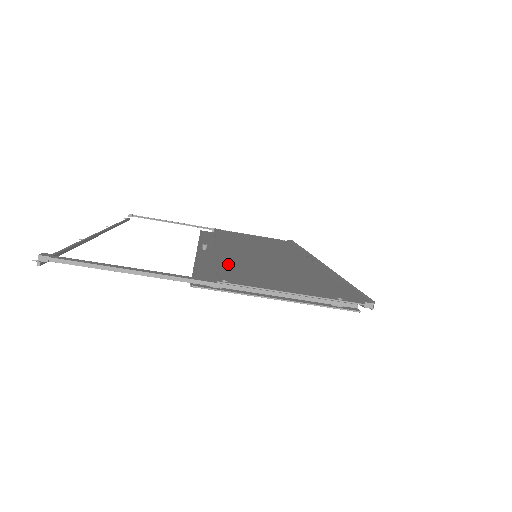
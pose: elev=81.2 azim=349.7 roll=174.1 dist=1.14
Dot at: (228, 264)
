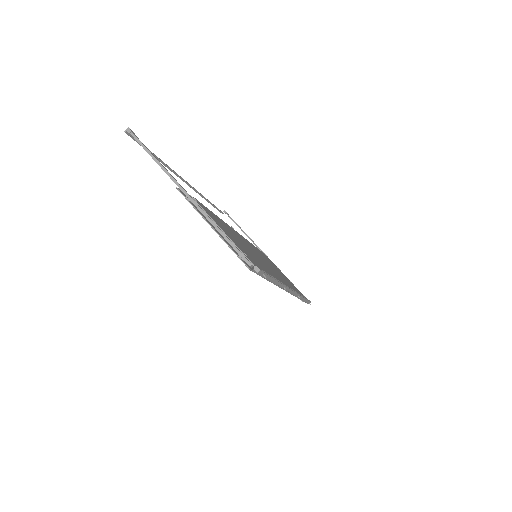
Dot at: (219, 219)
